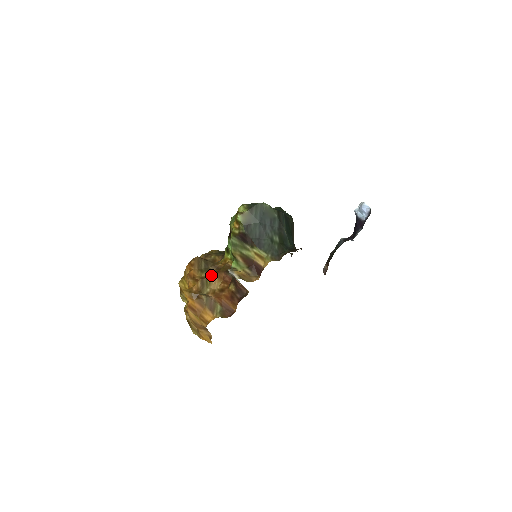
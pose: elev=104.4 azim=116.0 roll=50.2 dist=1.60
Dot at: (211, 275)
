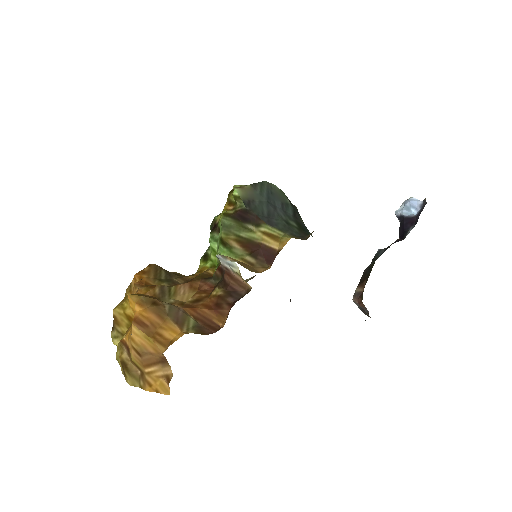
Dot at: (177, 284)
